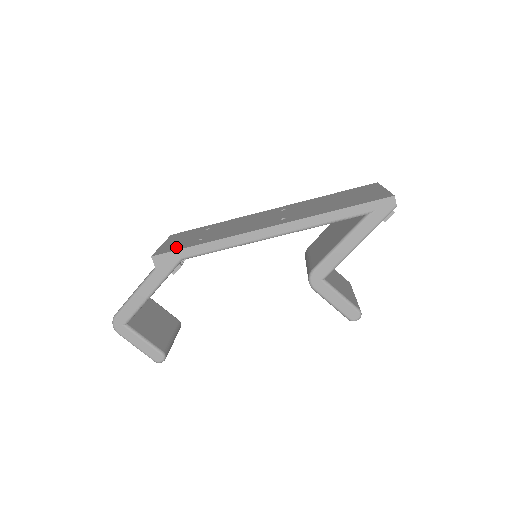
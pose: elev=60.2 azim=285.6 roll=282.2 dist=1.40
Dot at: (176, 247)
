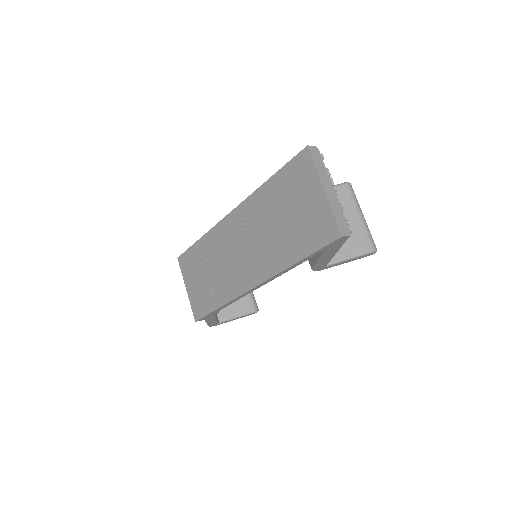
Dot at: (202, 307)
